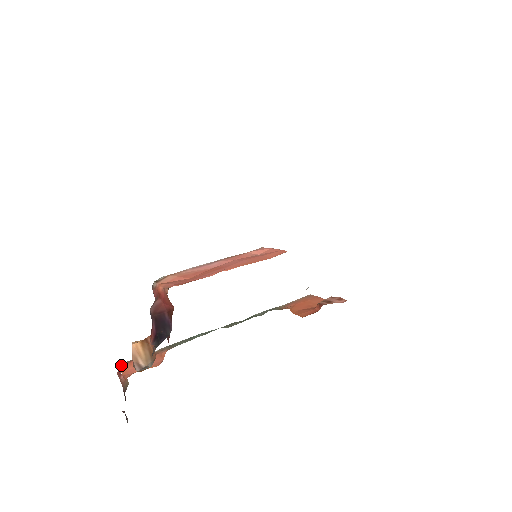
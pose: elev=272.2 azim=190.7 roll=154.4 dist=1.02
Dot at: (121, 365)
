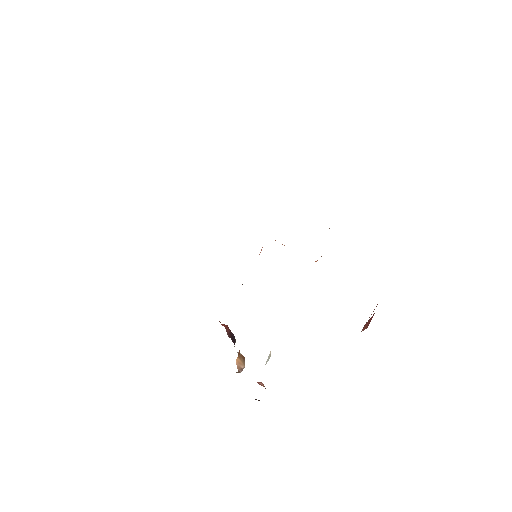
Dot at: occluded
